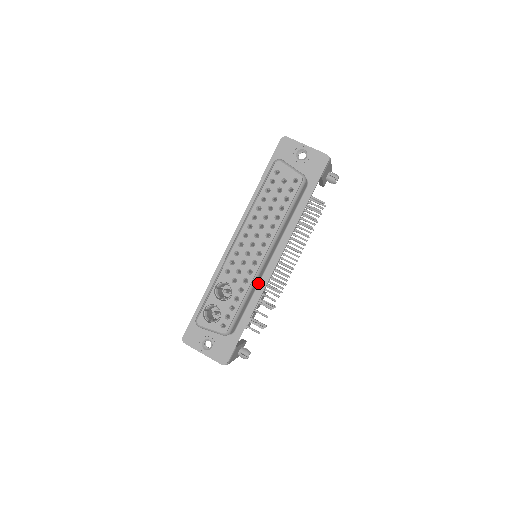
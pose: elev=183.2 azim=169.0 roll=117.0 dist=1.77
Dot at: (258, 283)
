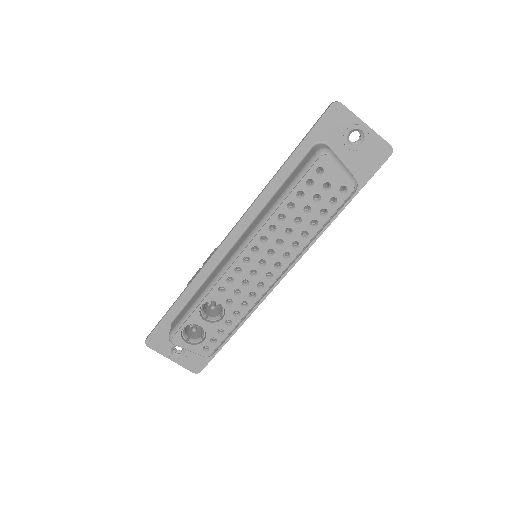
Dot at: occluded
